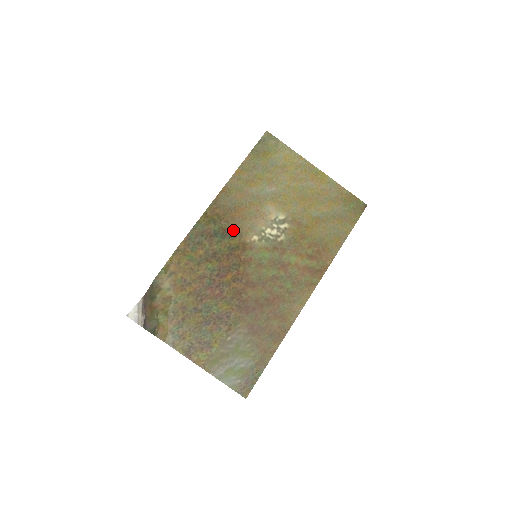
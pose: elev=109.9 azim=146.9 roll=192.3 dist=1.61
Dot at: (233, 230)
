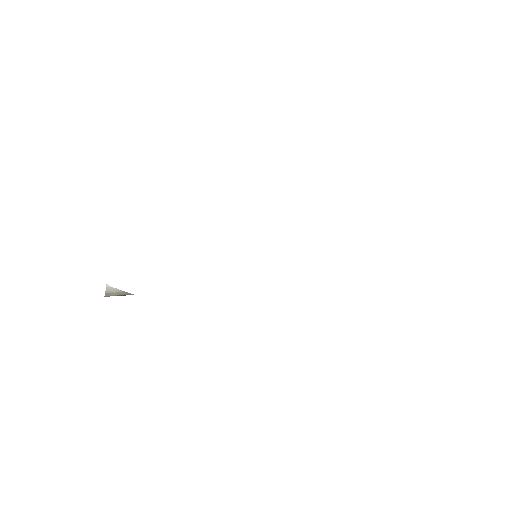
Dot at: occluded
